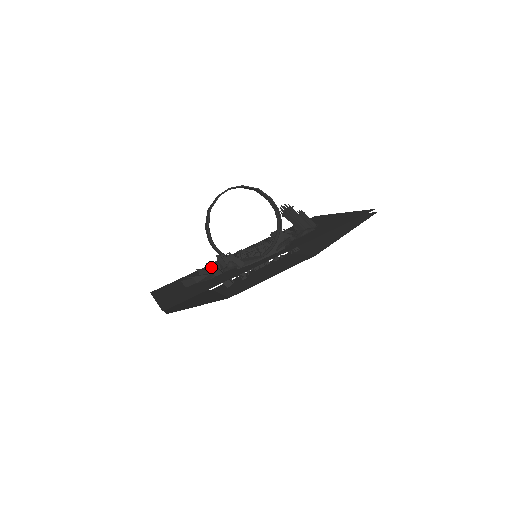
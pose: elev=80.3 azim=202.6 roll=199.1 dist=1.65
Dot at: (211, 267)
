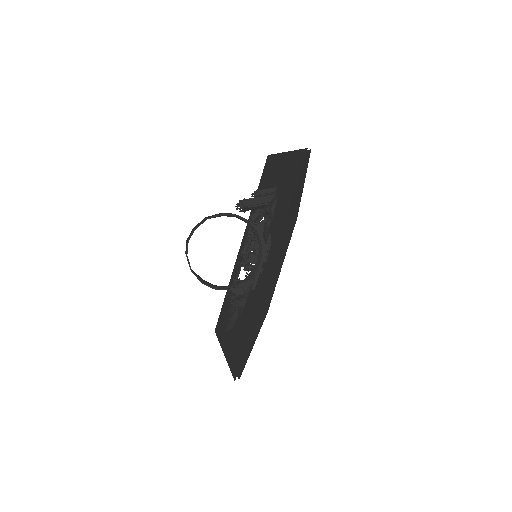
Dot at: (234, 305)
